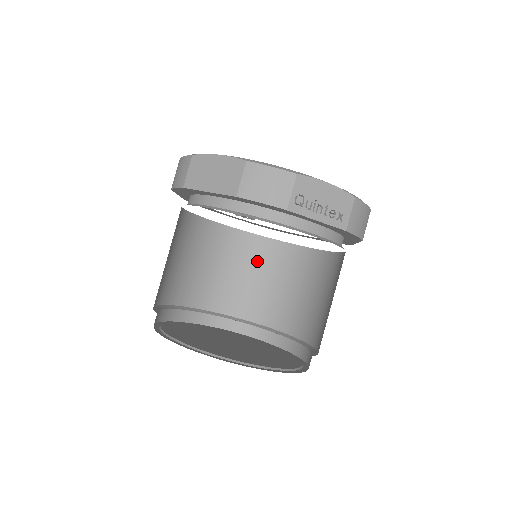
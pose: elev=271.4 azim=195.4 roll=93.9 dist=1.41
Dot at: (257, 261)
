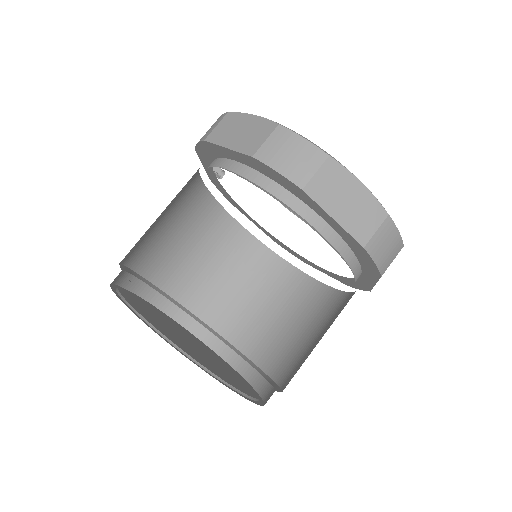
Dot at: (199, 226)
